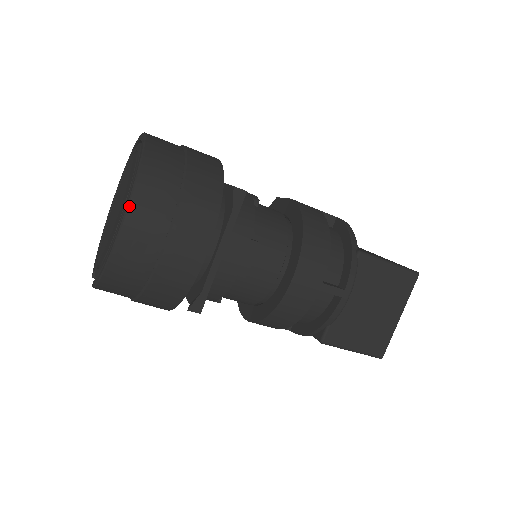
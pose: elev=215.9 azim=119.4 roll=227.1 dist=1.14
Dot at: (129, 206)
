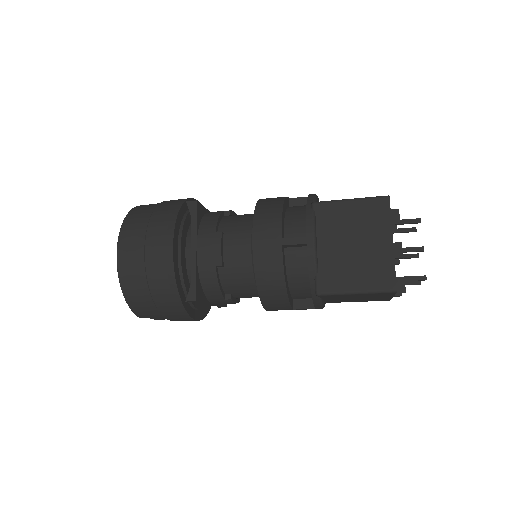
Dot at: (118, 240)
